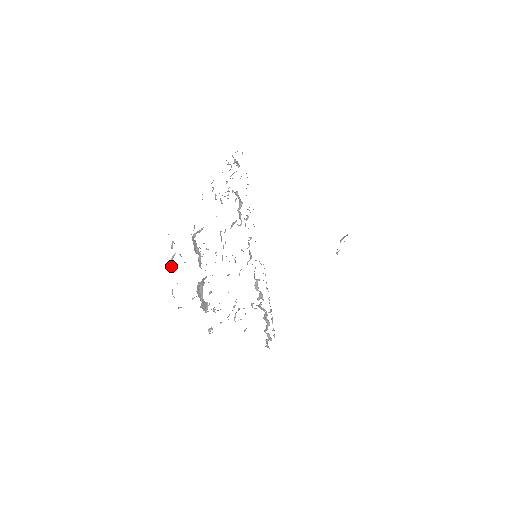
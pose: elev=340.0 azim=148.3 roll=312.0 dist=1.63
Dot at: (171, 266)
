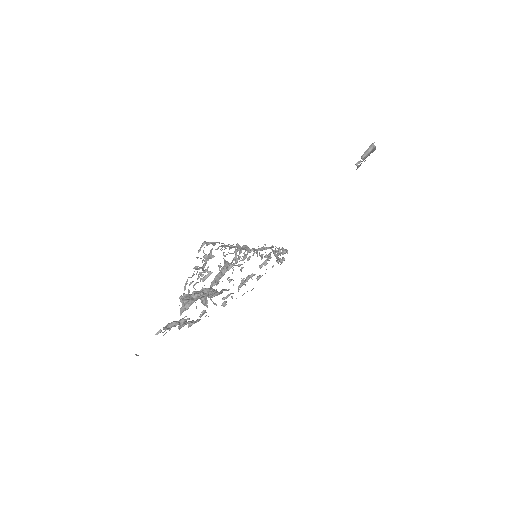
Dot at: occluded
